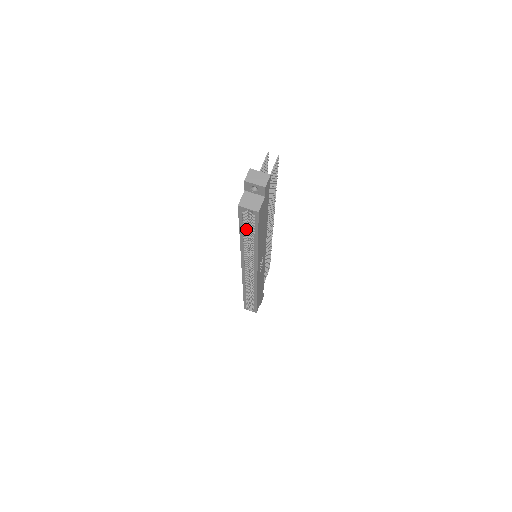
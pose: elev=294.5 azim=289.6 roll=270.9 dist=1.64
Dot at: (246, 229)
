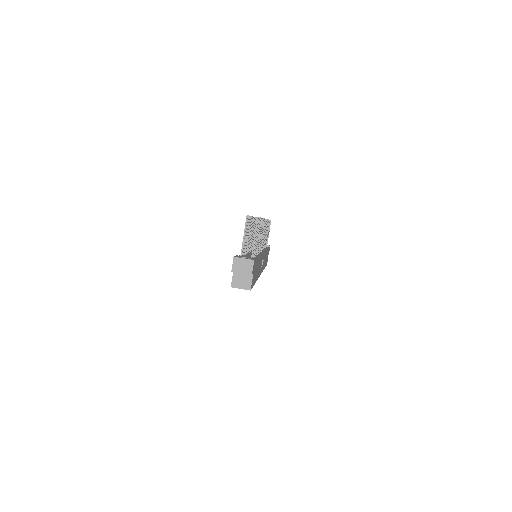
Dot at: occluded
